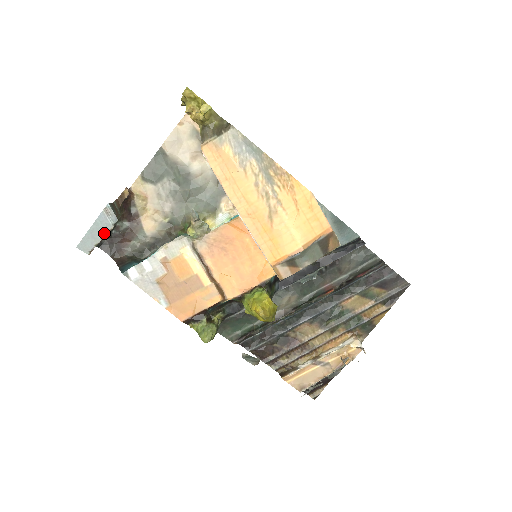
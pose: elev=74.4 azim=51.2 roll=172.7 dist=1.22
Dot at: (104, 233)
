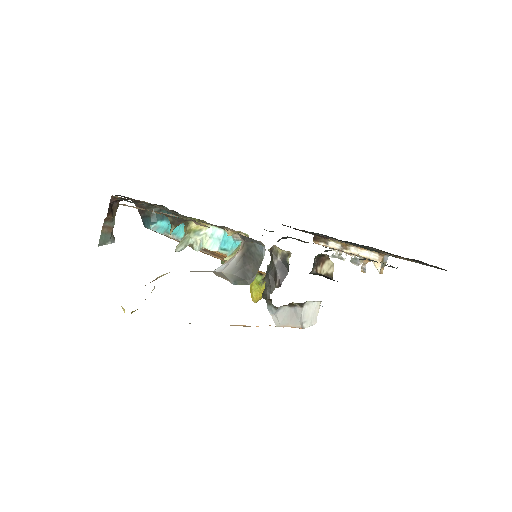
Dot at: occluded
